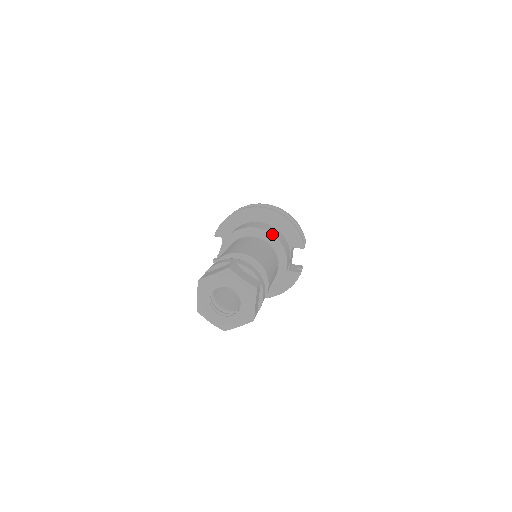
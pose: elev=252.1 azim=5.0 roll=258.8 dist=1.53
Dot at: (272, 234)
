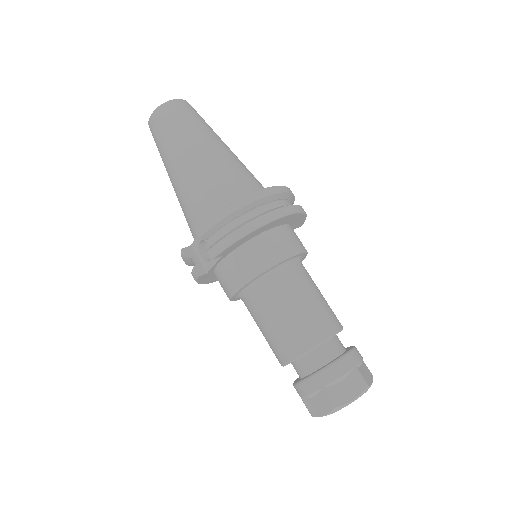
Dot at: (306, 251)
